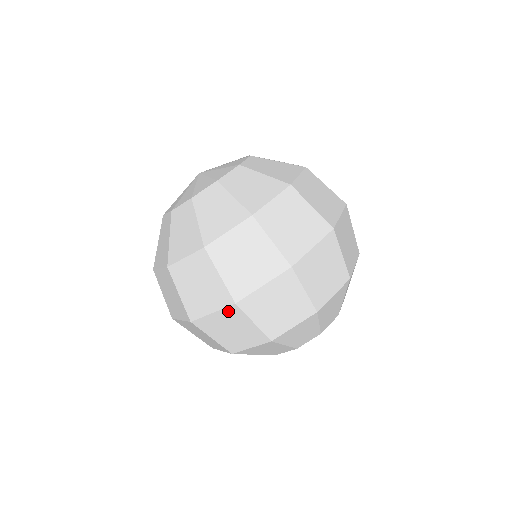
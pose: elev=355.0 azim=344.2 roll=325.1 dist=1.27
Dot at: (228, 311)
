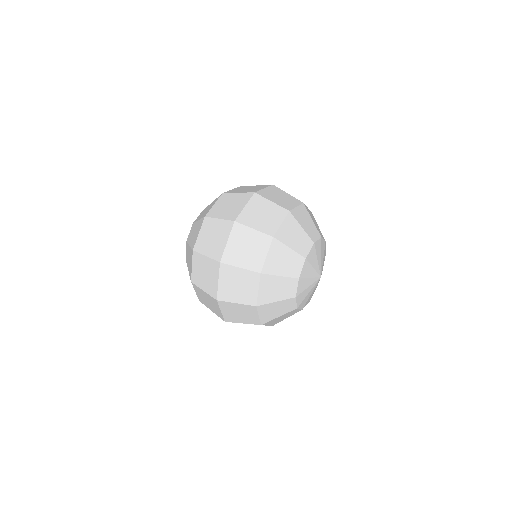
Dot at: (223, 272)
